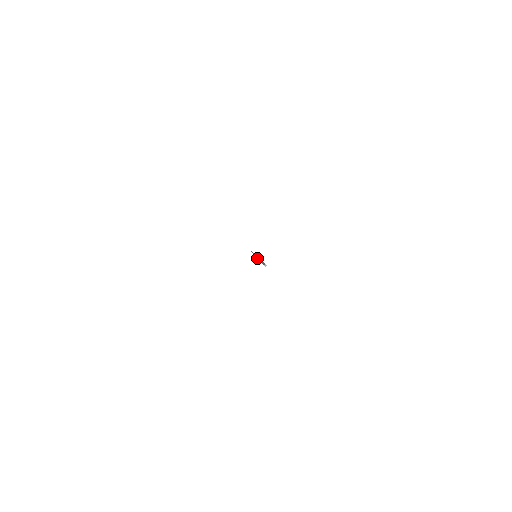
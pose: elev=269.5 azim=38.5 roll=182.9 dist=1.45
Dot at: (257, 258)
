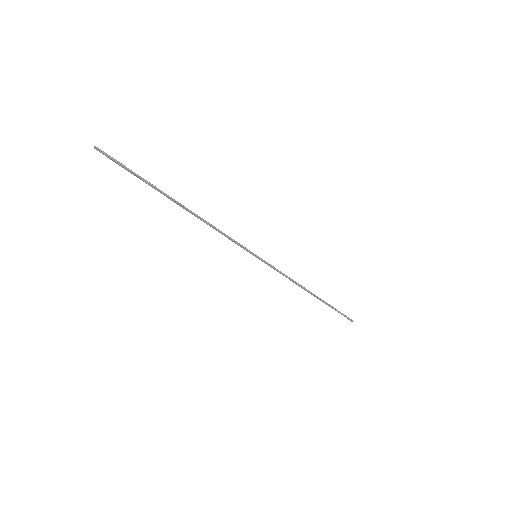
Dot at: (204, 222)
